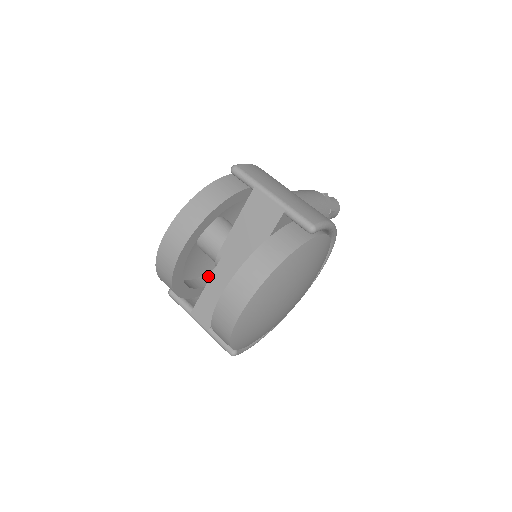
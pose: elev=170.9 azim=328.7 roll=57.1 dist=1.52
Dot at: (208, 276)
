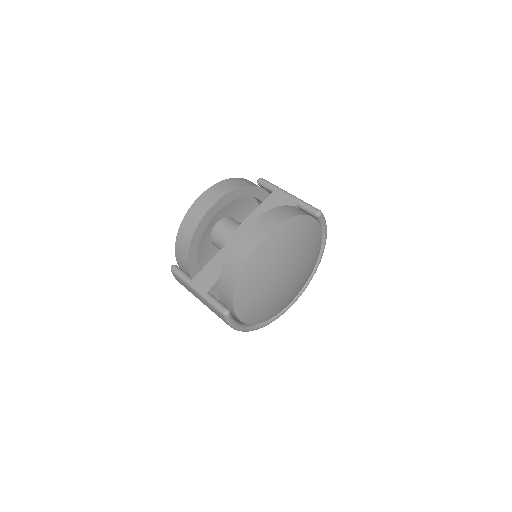
Dot at: occluded
